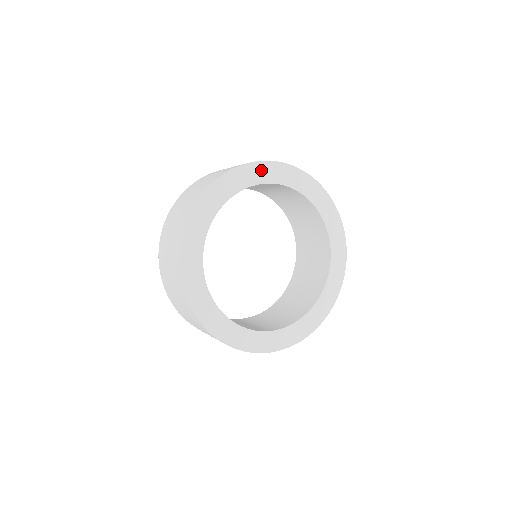
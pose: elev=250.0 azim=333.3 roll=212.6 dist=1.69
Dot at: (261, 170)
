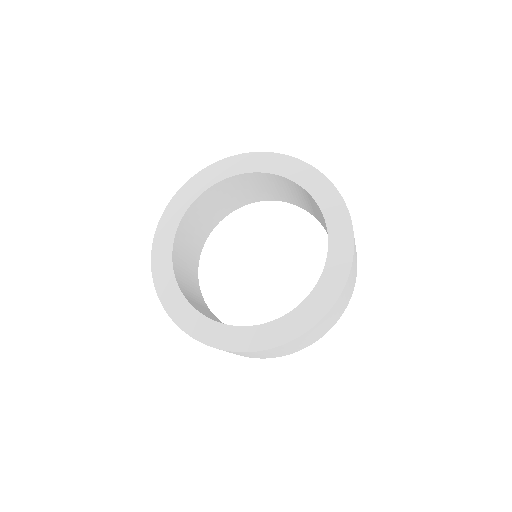
Dot at: (263, 160)
